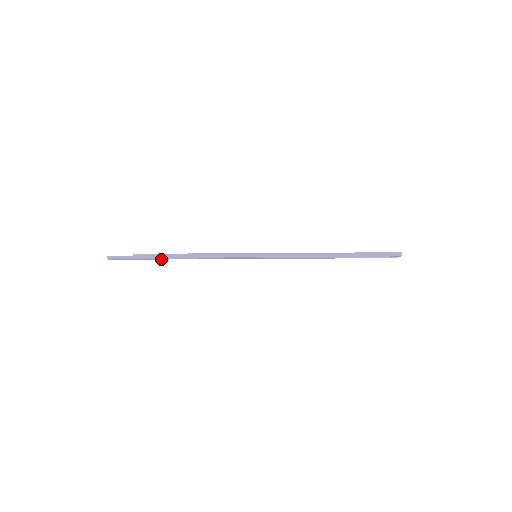
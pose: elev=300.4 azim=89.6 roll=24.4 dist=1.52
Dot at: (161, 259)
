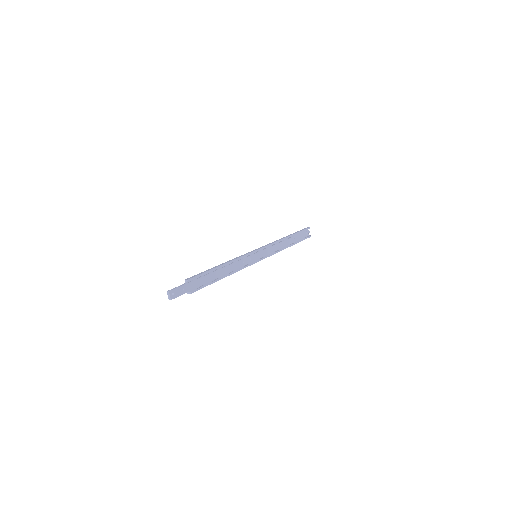
Dot at: (207, 283)
